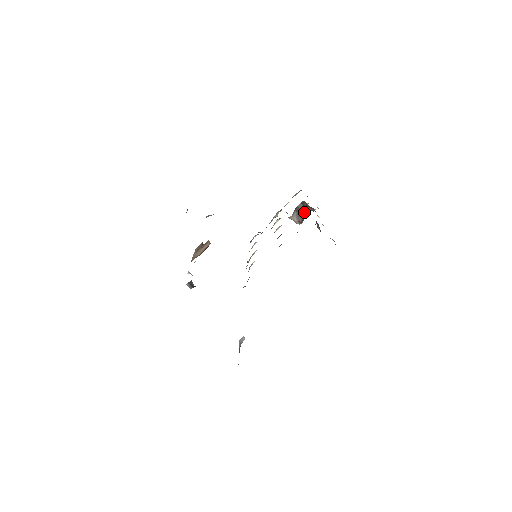
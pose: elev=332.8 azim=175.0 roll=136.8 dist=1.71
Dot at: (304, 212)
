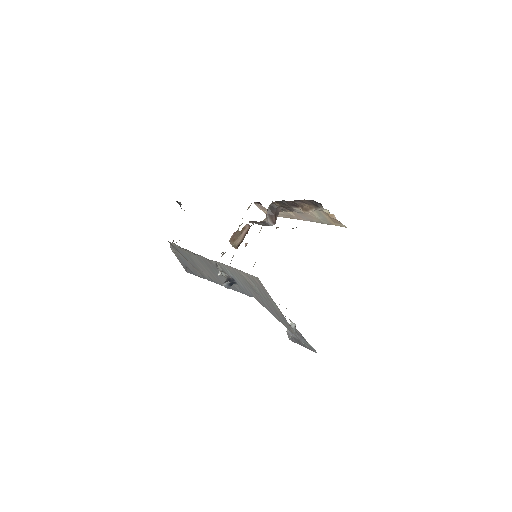
Dot at: (275, 212)
